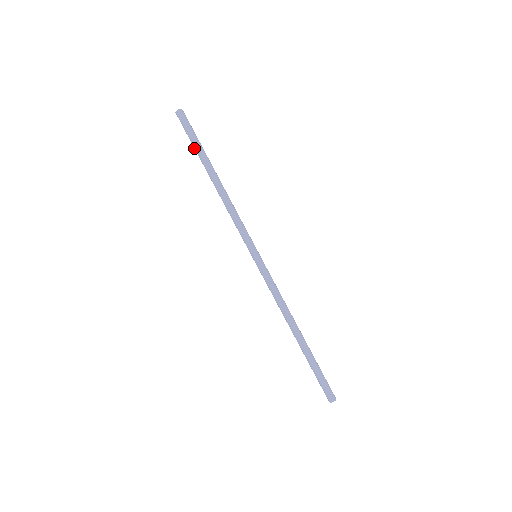
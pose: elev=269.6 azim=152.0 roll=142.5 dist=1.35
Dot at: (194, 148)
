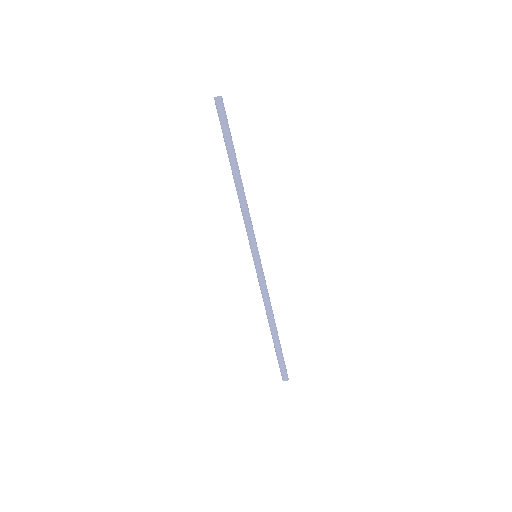
Dot at: (226, 140)
